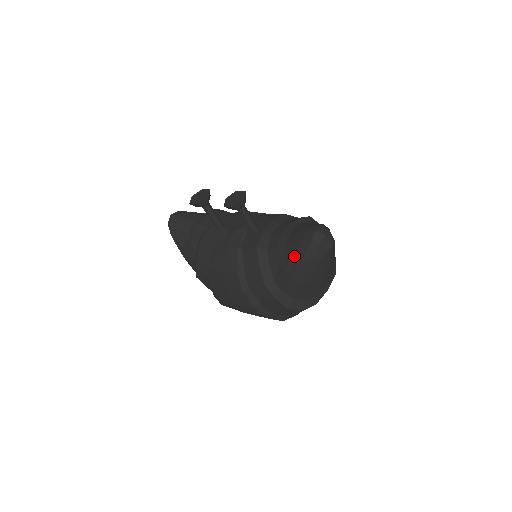
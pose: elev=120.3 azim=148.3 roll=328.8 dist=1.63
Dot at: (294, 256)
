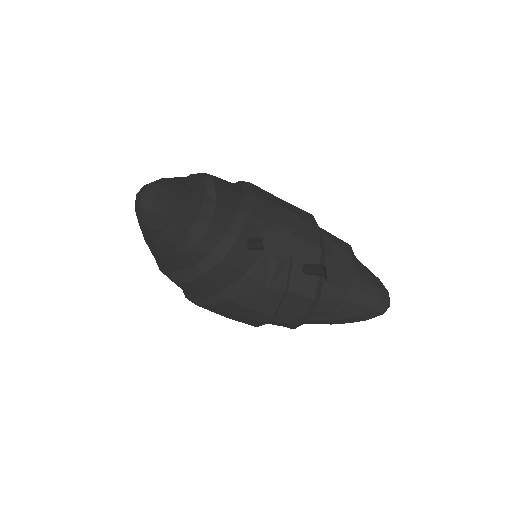
Dot at: (353, 318)
